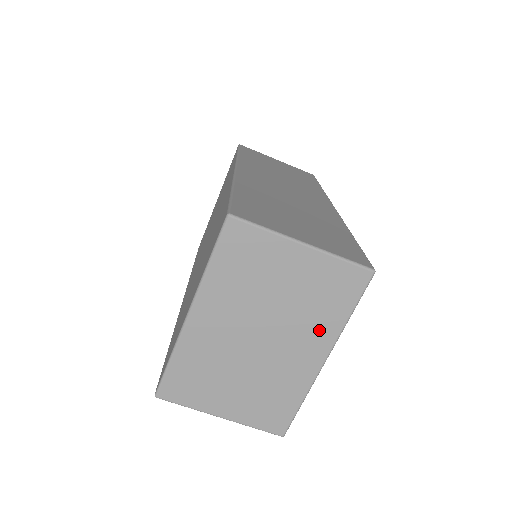
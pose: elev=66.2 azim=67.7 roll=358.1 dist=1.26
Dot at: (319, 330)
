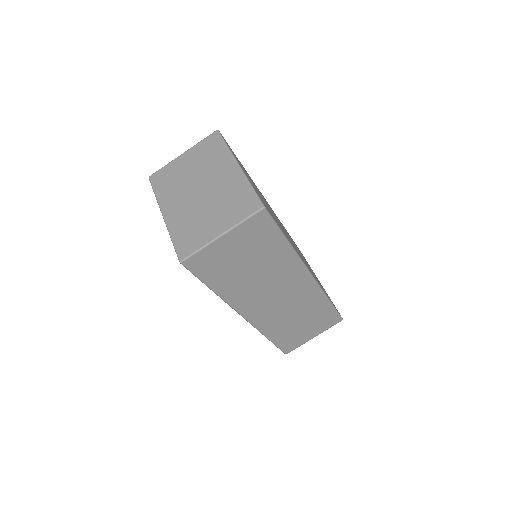
Dot at: (221, 161)
